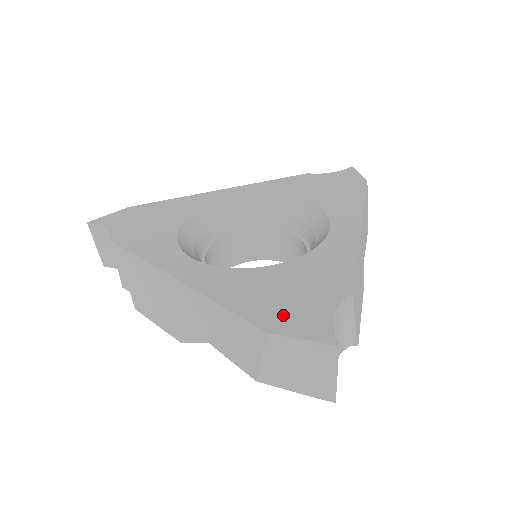
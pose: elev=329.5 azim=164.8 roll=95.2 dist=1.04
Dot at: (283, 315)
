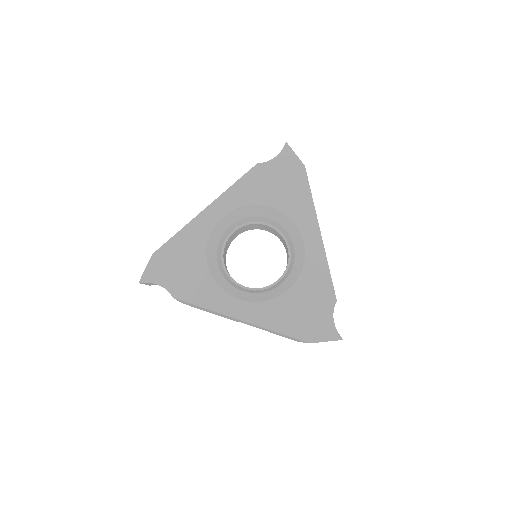
Dot at: (311, 329)
